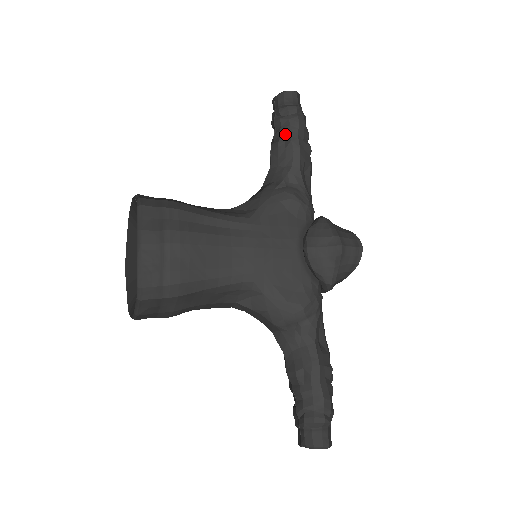
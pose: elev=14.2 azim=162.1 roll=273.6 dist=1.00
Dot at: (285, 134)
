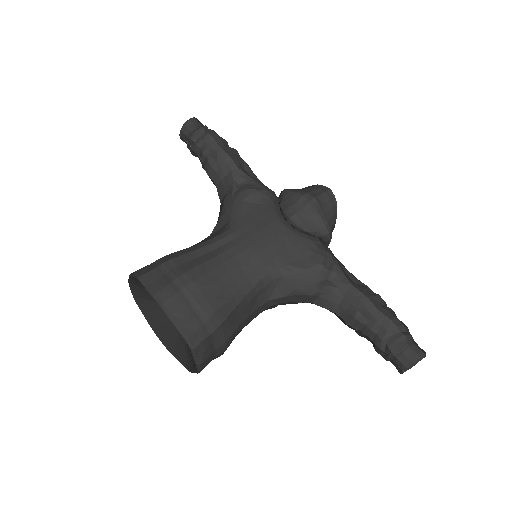
Dot at: (208, 152)
